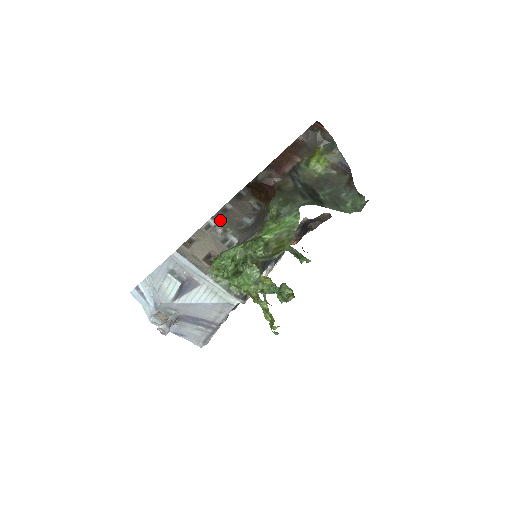
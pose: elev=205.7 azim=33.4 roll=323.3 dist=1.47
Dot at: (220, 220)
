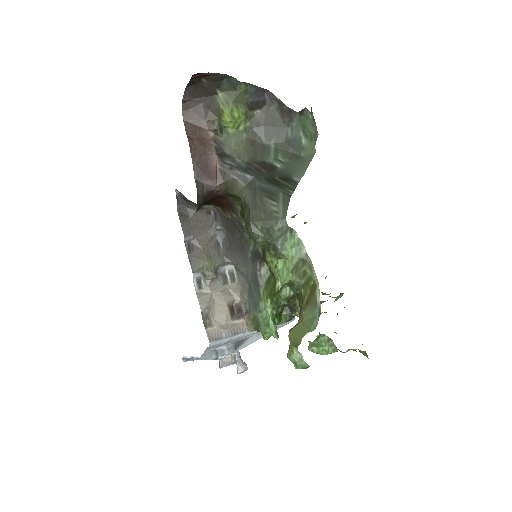
Dot at: (201, 266)
